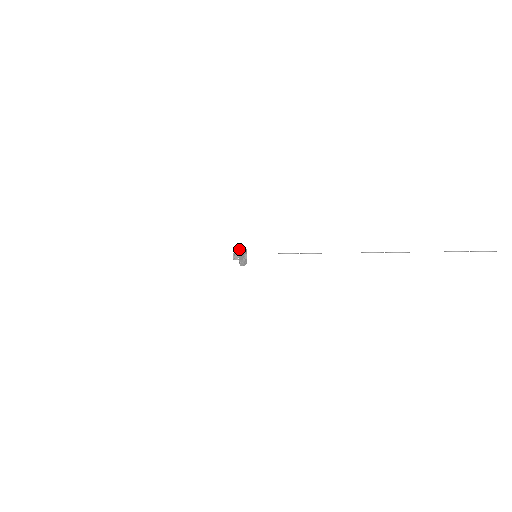
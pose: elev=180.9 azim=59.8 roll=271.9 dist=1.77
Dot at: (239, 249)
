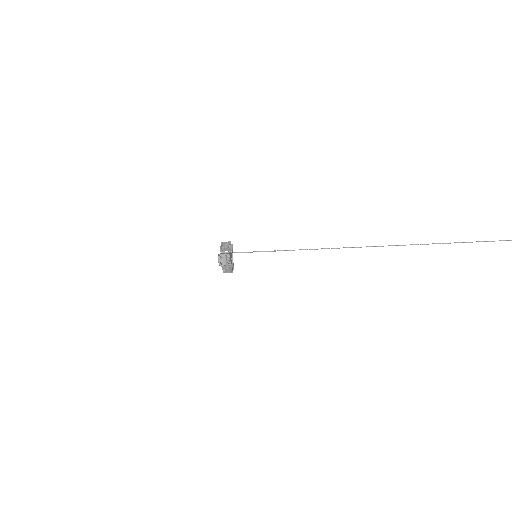
Dot at: (221, 245)
